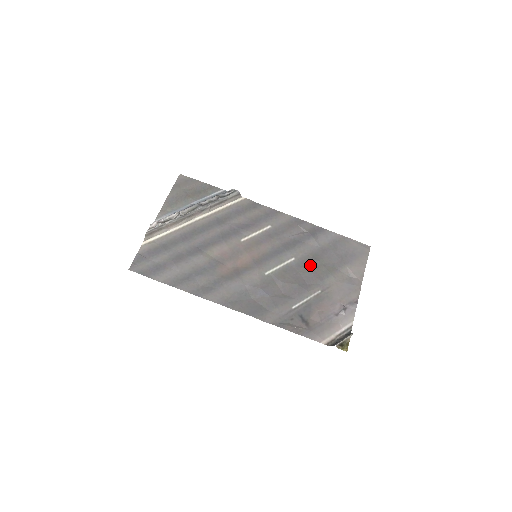
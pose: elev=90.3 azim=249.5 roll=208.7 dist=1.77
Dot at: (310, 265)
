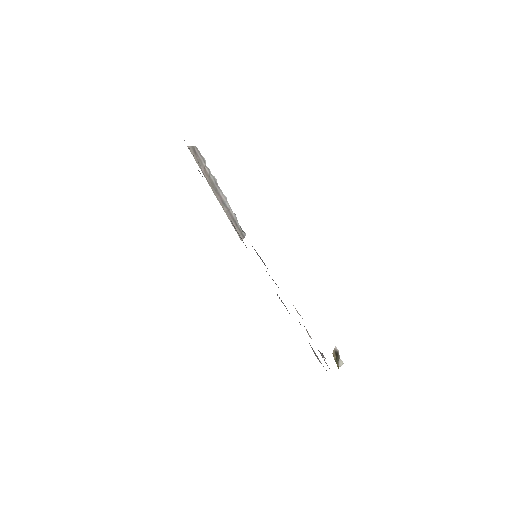
Dot at: occluded
